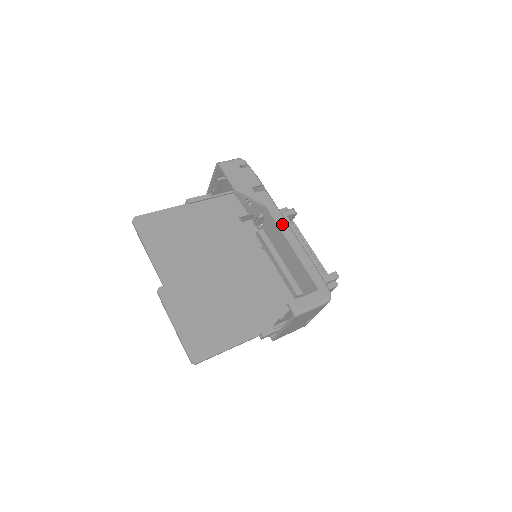
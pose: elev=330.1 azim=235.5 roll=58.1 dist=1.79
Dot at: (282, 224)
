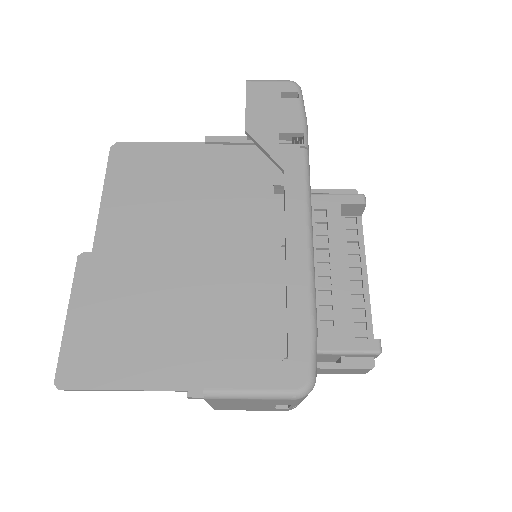
Dot at: (295, 213)
